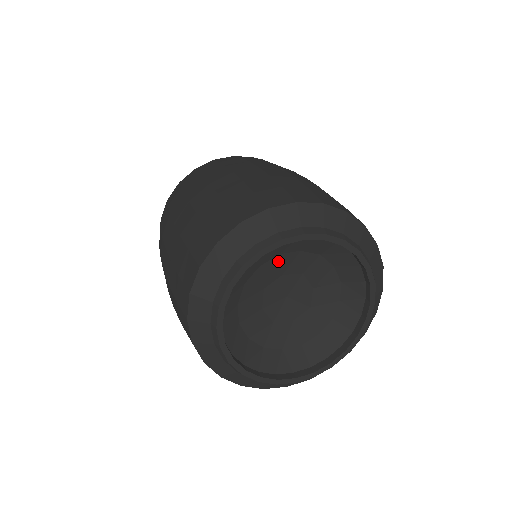
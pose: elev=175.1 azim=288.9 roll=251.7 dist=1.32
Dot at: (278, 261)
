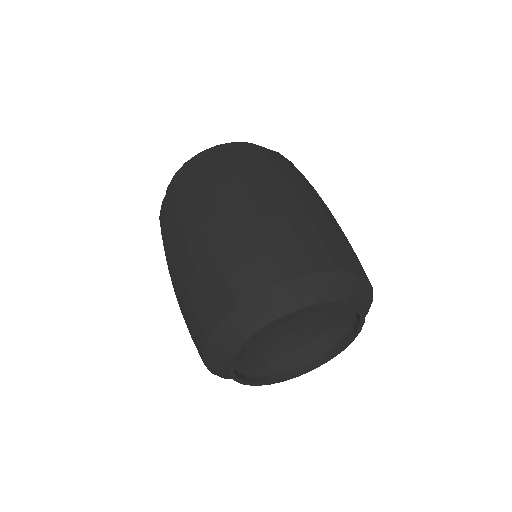
Dot at: occluded
